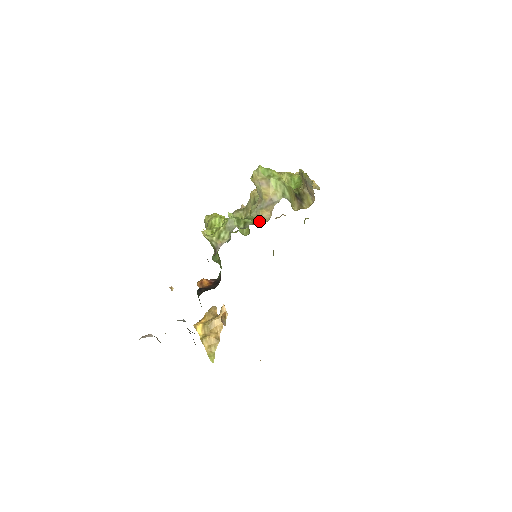
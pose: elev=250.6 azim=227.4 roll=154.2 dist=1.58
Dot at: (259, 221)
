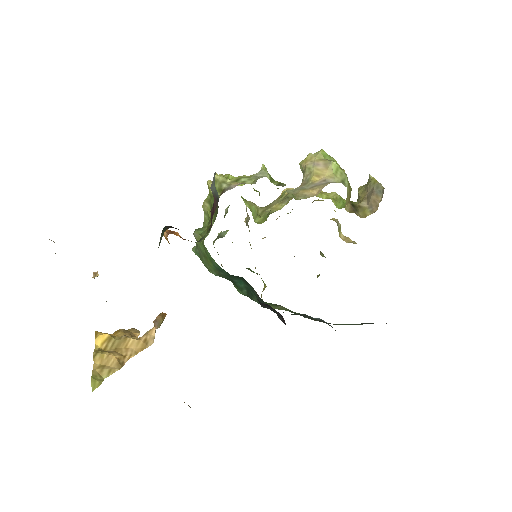
Dot at: (296, 196)
